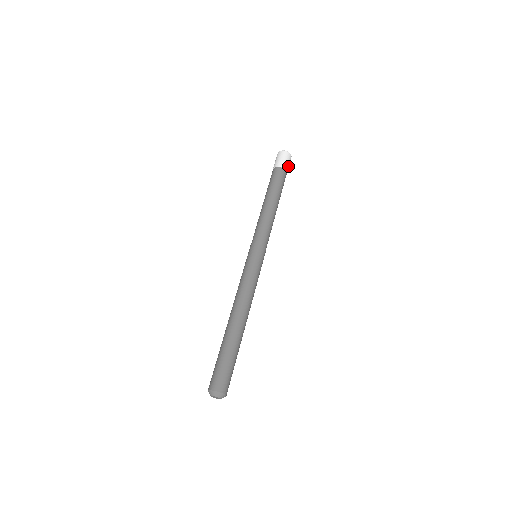
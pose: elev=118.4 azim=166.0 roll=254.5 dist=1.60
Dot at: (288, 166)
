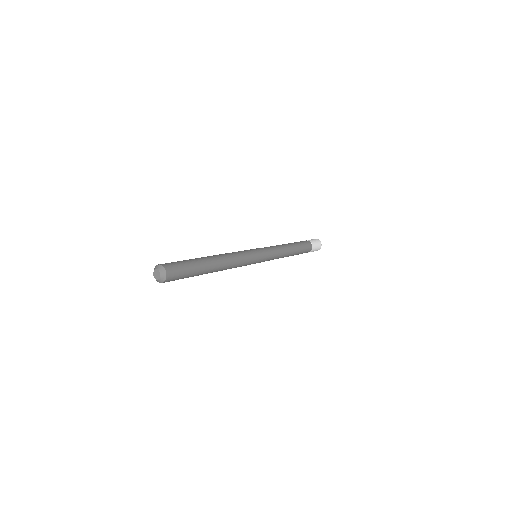
Dot at: (315, 246)
